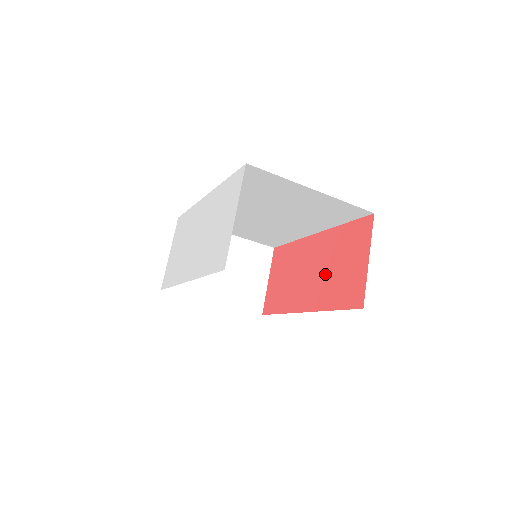
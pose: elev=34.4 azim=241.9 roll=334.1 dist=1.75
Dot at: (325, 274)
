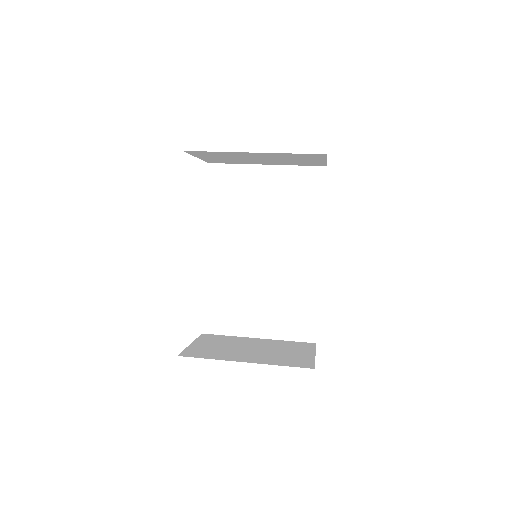
Dot at: occluded
